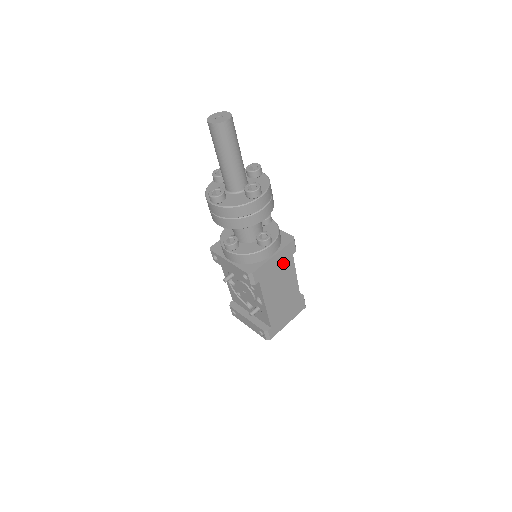
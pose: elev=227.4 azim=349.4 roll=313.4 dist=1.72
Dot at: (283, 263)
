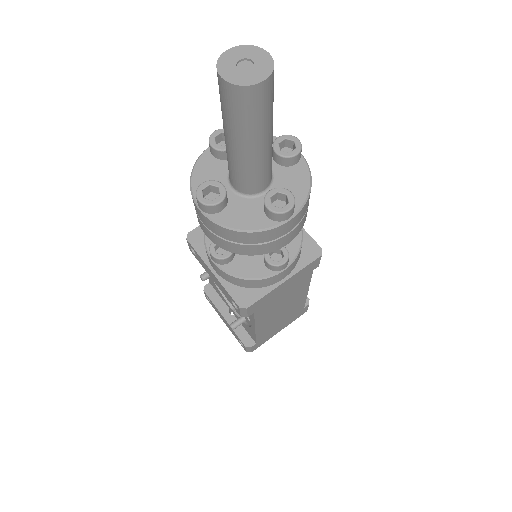
Dot at: (295, 283)
